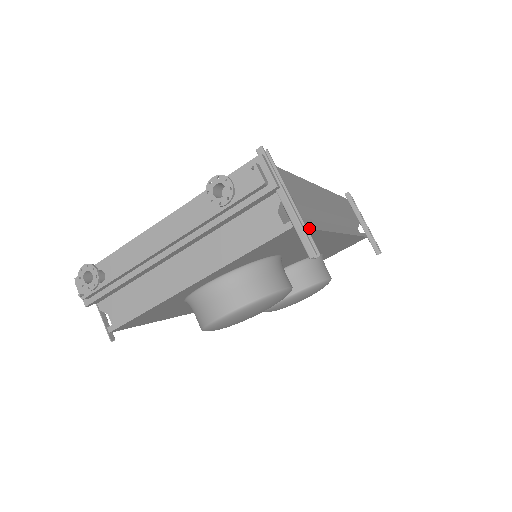
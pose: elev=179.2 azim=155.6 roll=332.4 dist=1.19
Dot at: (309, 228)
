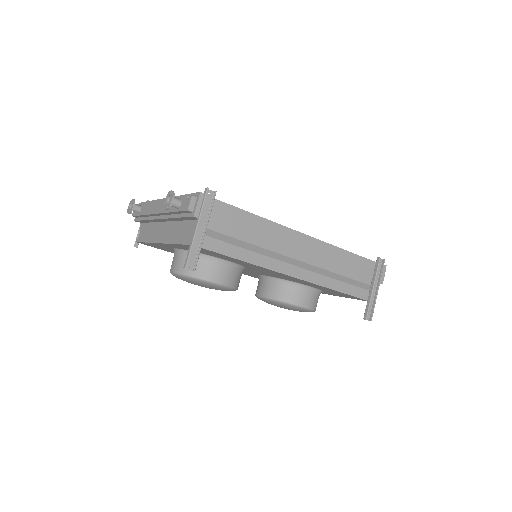
Dot at: (221, 254)
